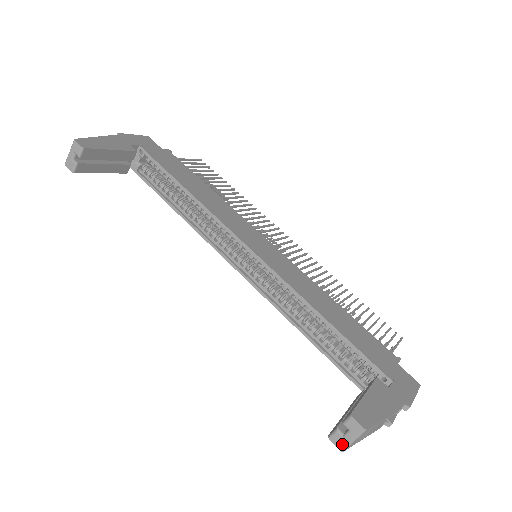
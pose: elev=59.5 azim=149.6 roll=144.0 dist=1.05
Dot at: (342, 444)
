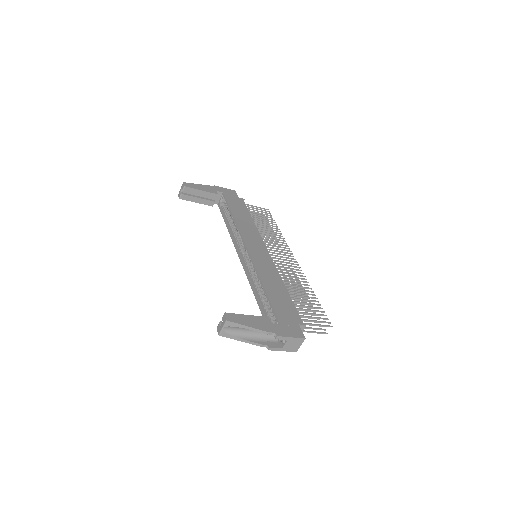
Dot at: (219, 330)
